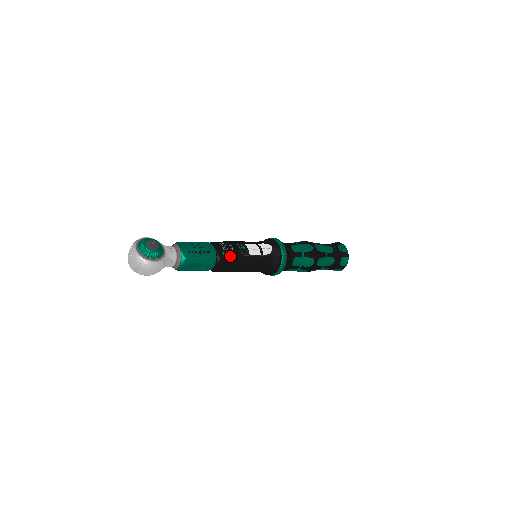
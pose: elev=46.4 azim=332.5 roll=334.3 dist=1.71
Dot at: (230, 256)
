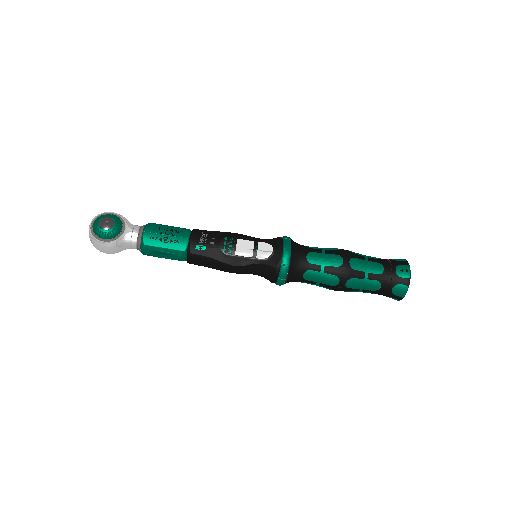
Dot at: (205, 252)
